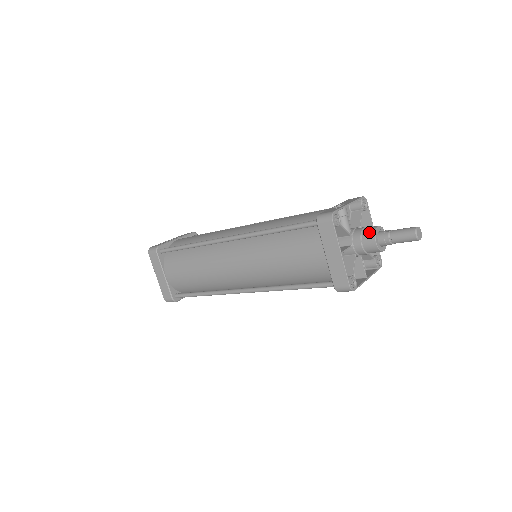
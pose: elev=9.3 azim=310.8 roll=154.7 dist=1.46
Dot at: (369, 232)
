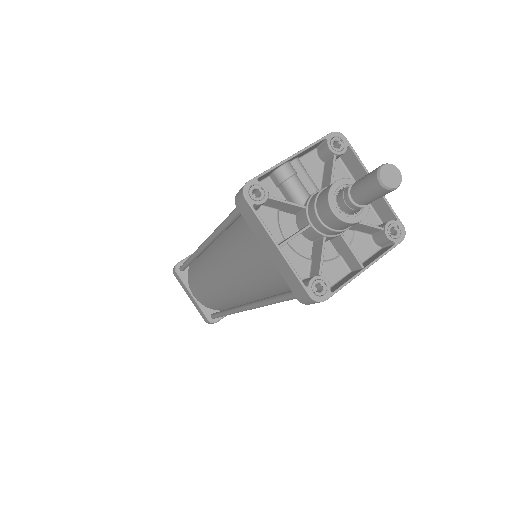
Dot at: (322, 196)
